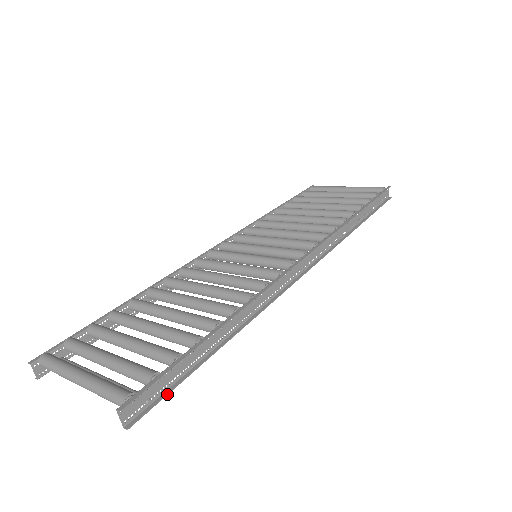
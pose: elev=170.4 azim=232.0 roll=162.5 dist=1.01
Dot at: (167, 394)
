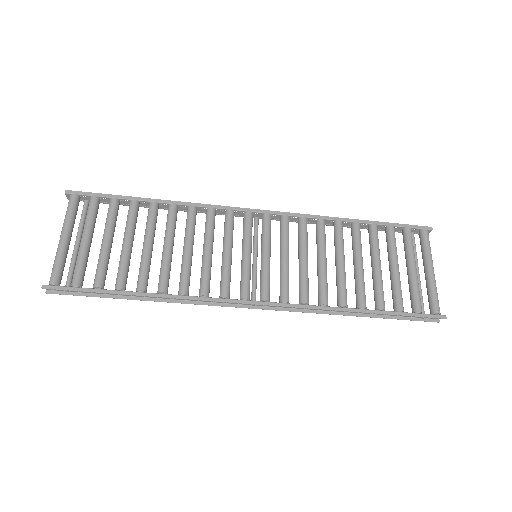
Dot at: (79, 295)
